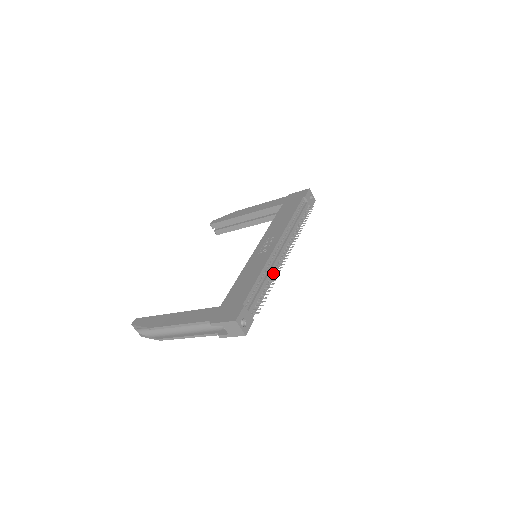
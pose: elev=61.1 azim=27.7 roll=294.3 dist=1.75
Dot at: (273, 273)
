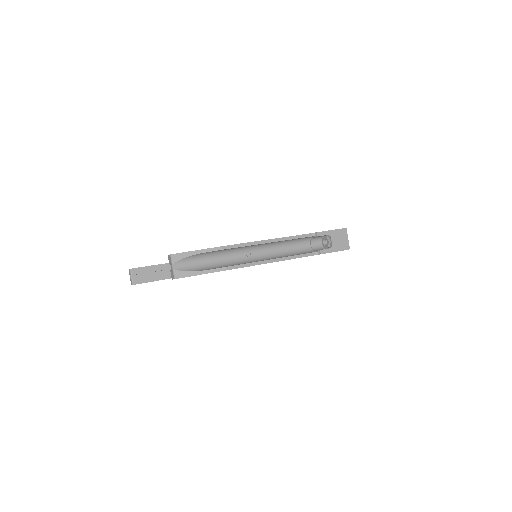
Dot at: occluded
